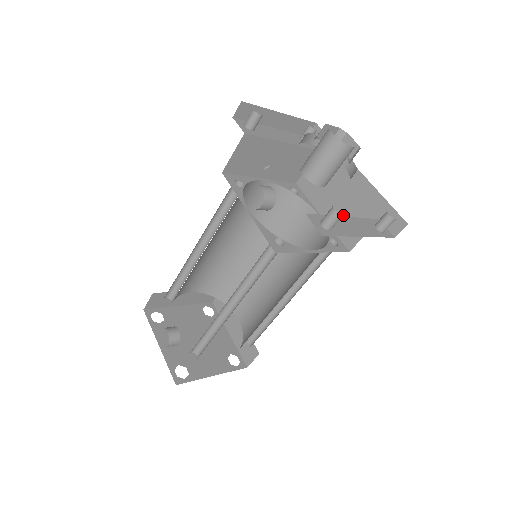
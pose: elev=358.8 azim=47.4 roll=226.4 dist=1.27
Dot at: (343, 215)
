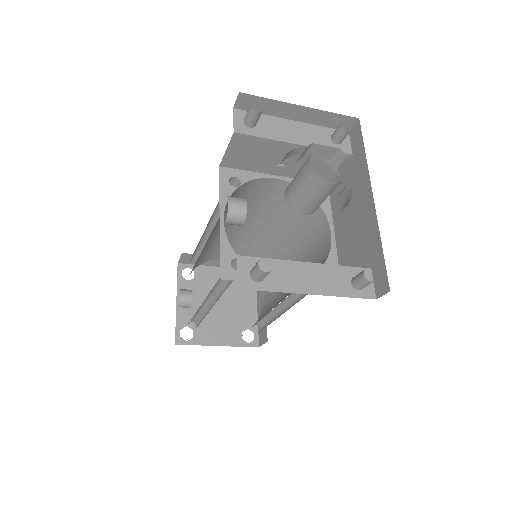
Dot at: (348, 244)
